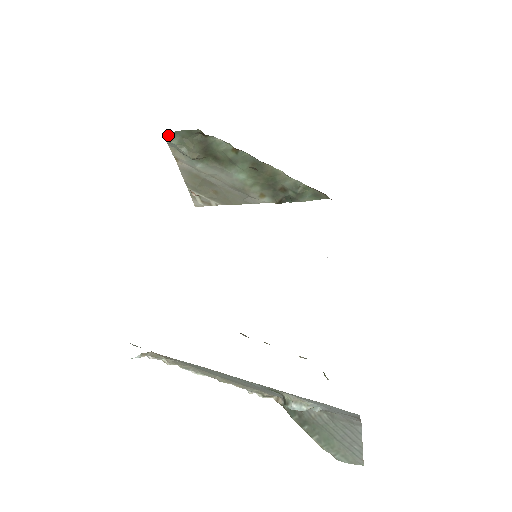
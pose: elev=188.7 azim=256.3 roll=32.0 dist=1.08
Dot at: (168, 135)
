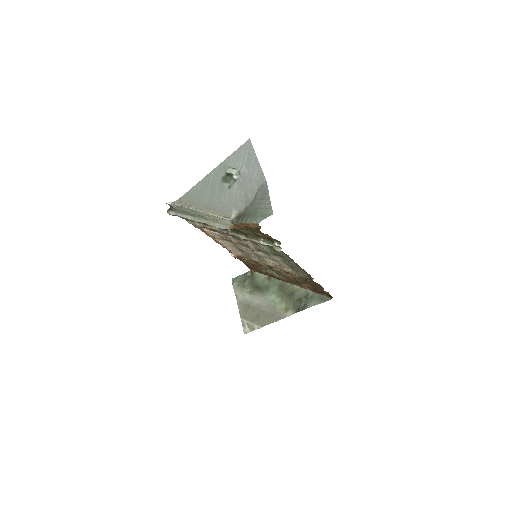
Dot at: (234, 280)
